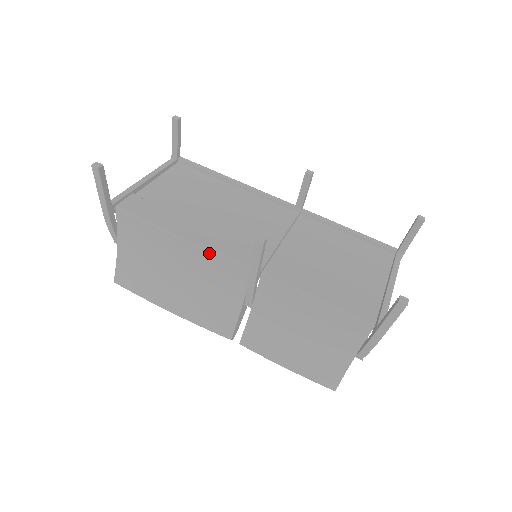
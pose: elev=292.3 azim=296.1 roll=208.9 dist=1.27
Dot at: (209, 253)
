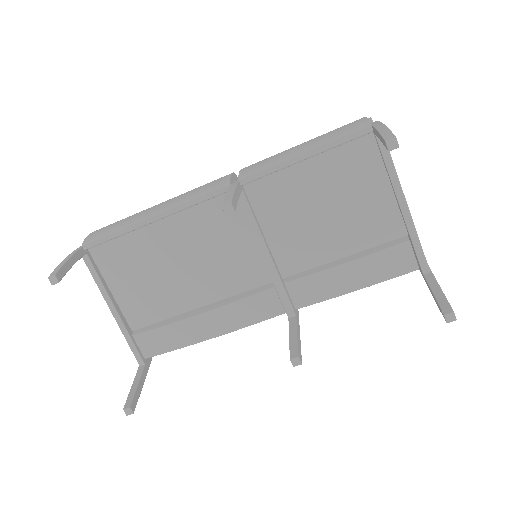
Dot at: occluded
